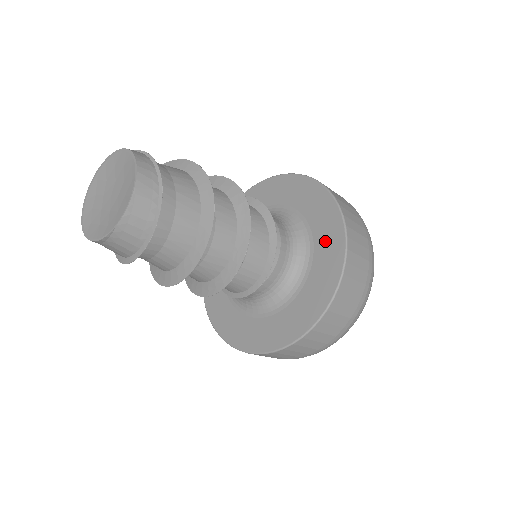
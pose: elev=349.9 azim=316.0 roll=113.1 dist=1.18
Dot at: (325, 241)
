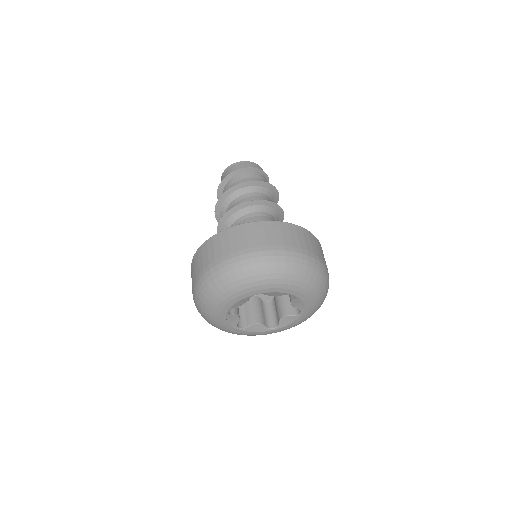
Dot at: occluded
